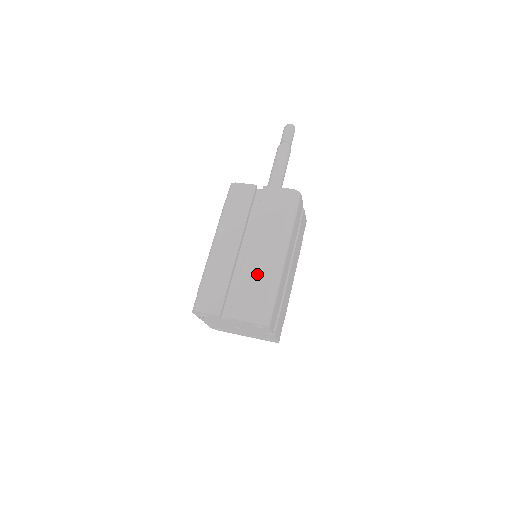
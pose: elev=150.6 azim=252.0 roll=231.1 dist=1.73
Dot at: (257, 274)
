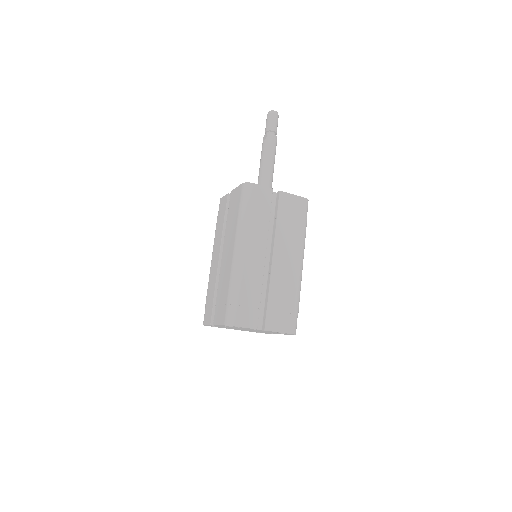
Dot at: (225, 278)
